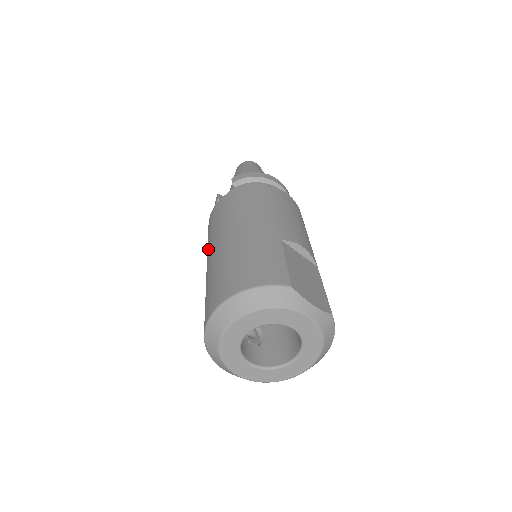
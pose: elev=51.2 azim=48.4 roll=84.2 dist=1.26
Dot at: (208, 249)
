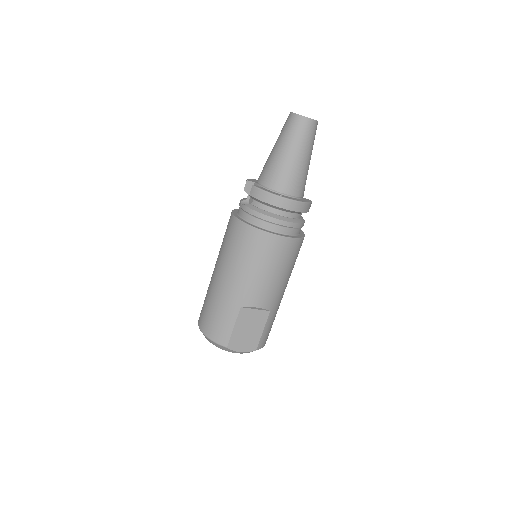
Dot at: occluded
